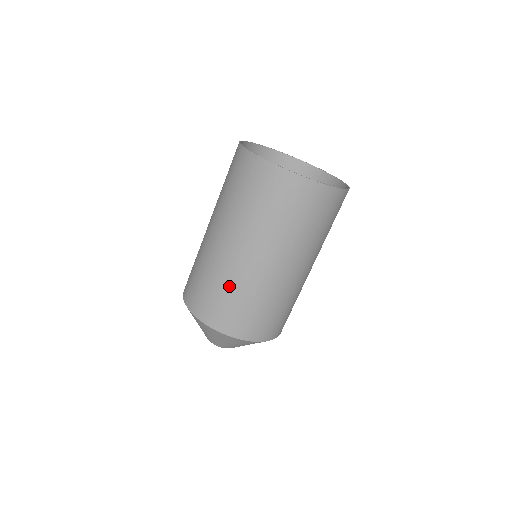
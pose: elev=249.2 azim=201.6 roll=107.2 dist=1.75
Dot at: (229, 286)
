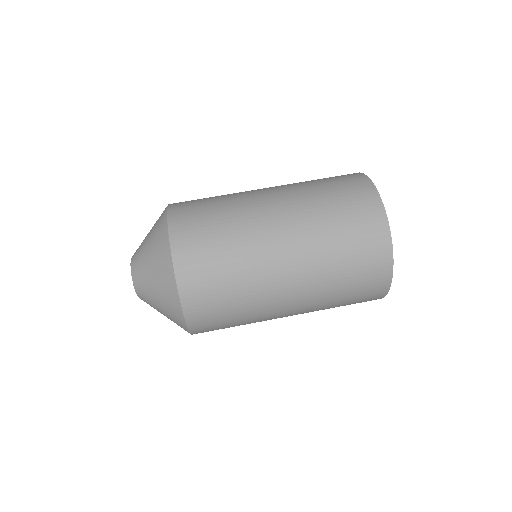
Dot at: (230, 217)
